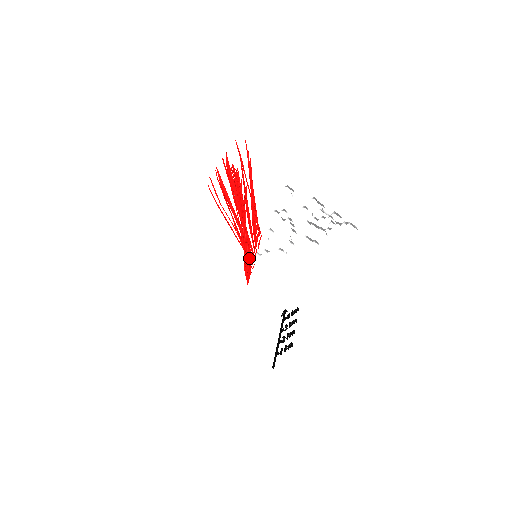
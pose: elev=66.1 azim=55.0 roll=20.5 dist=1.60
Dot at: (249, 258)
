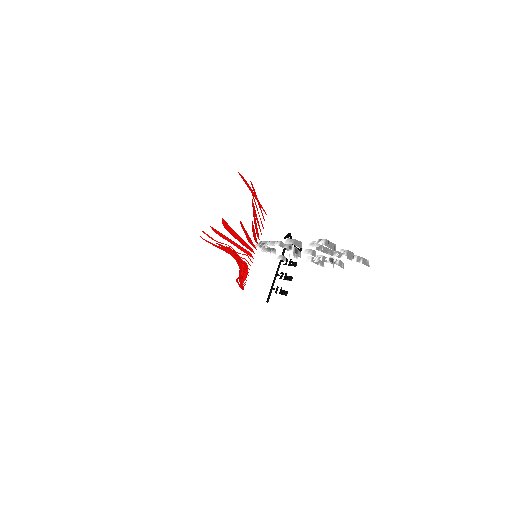
Dot at: (247, 272)
